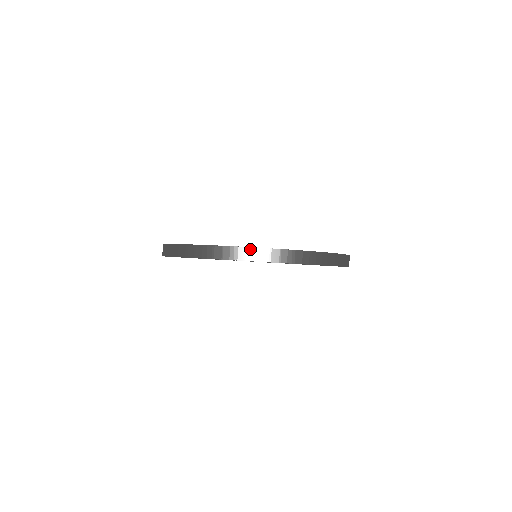
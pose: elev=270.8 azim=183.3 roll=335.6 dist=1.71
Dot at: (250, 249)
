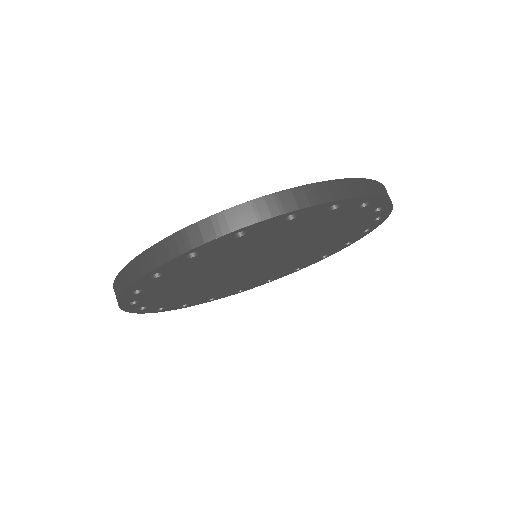
Dot at: (380, 184)
